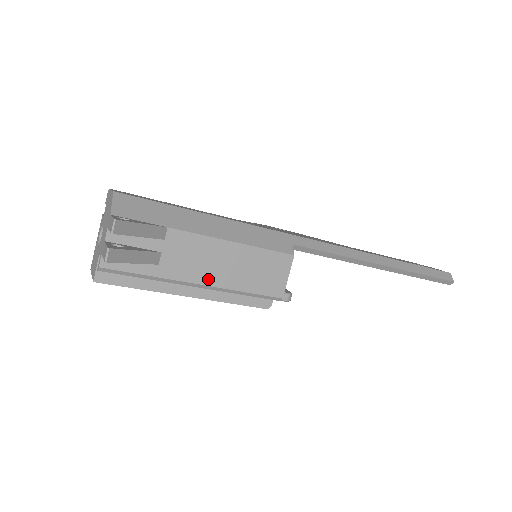
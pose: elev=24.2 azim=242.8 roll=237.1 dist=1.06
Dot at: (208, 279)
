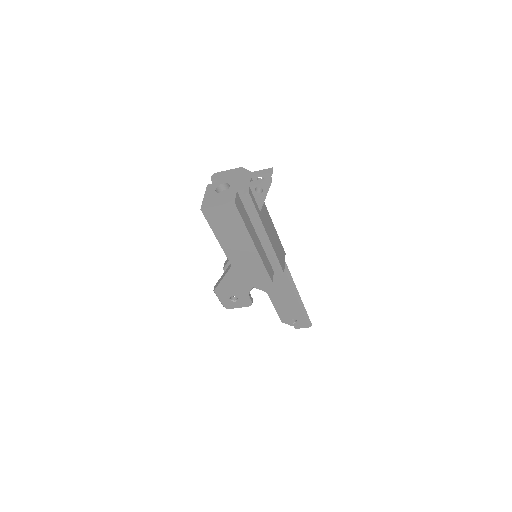
Dot at: (270, 236)
